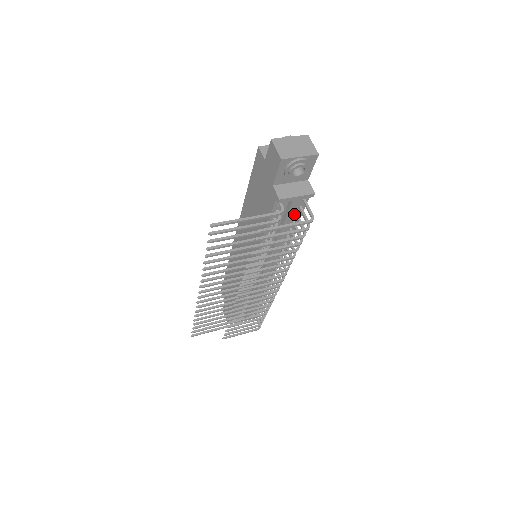
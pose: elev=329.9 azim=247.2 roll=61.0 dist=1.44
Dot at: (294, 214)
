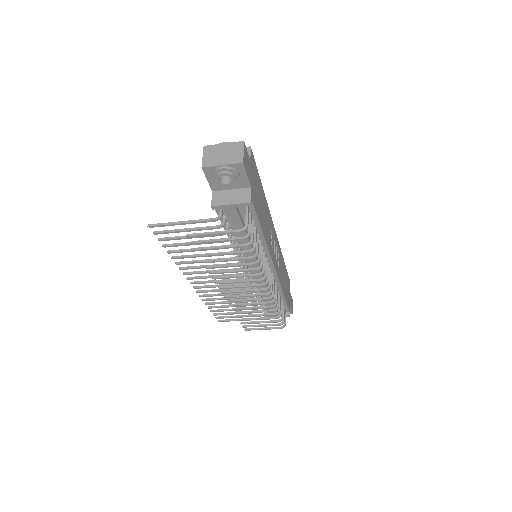
Dot at: occluded
